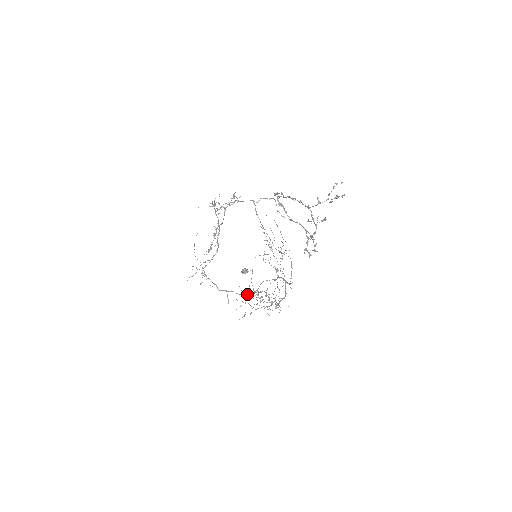
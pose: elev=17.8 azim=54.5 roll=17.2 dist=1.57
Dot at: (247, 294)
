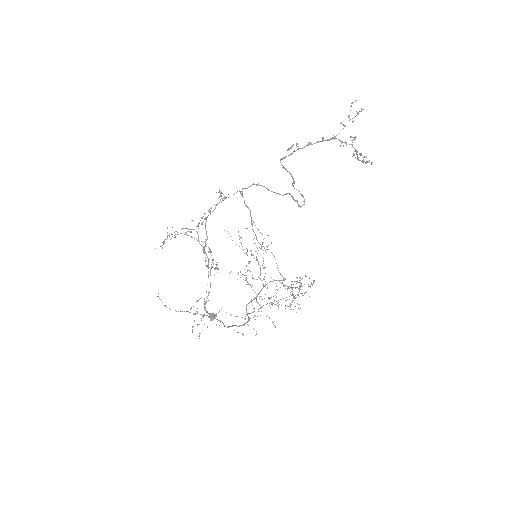
Dot at: (247, 322)
